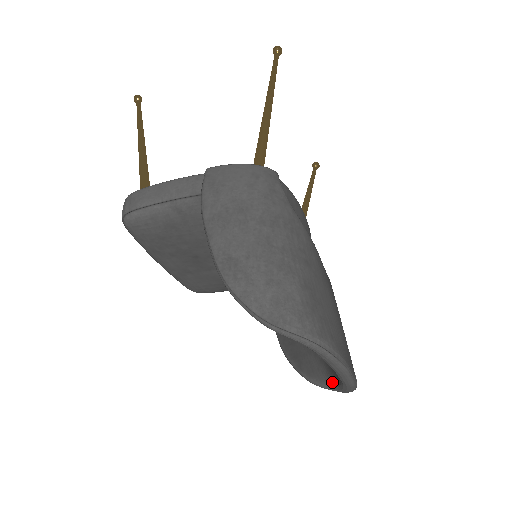
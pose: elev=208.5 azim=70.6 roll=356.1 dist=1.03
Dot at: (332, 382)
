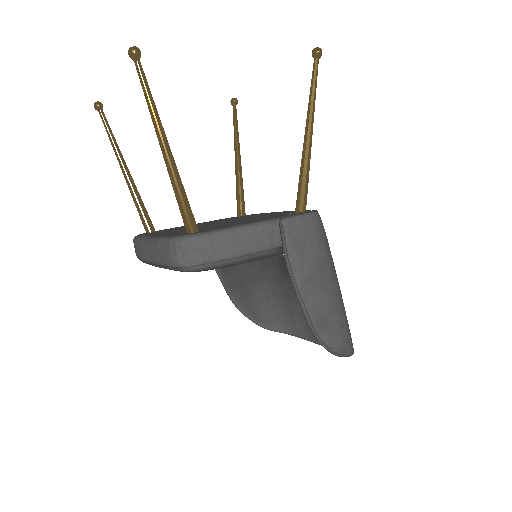
Dot at: (288, 331)
